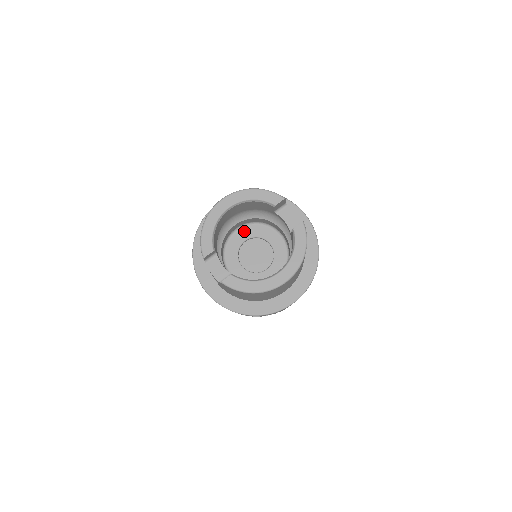
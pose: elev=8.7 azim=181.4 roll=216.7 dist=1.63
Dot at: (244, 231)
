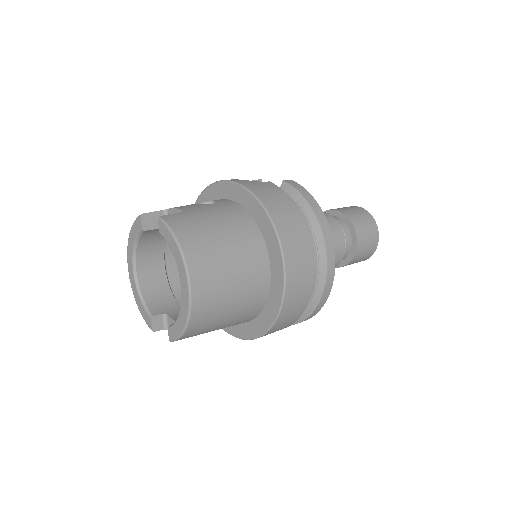
Dot at: occluded
